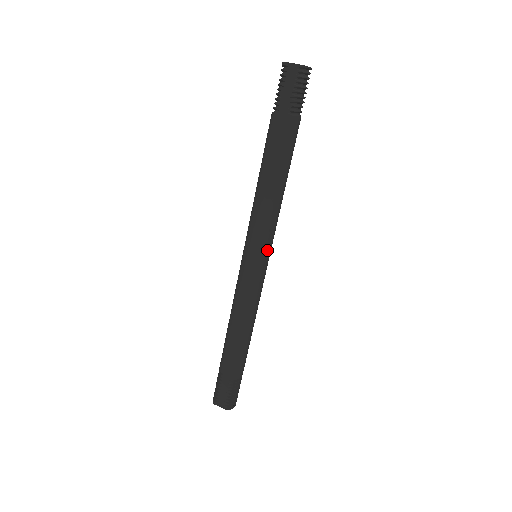
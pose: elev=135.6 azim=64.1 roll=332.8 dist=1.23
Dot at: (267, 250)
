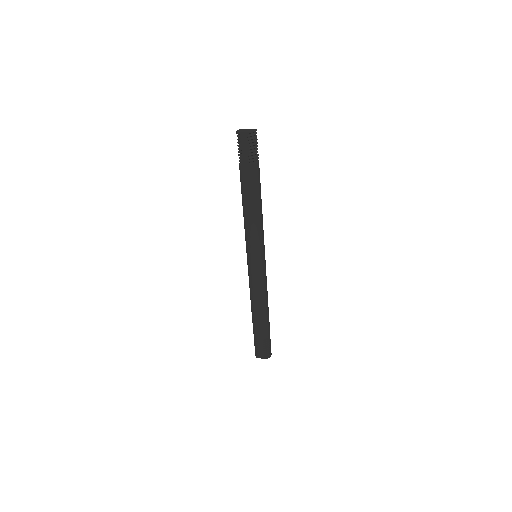
Dot at: (262, 251)
